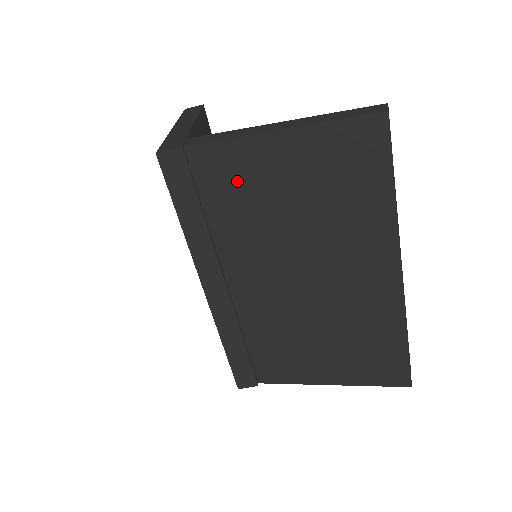
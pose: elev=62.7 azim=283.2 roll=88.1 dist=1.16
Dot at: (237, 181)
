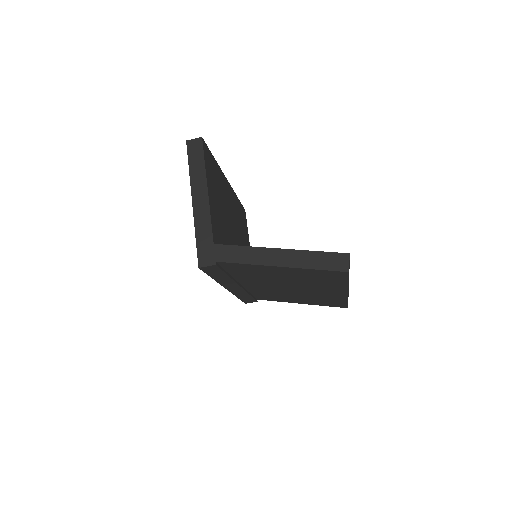
Dot at: (251, 271)
